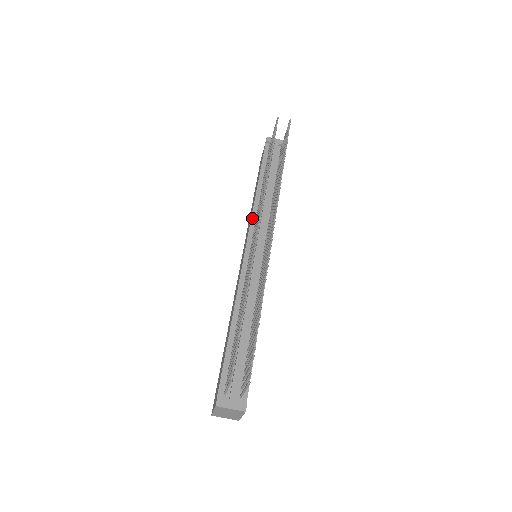
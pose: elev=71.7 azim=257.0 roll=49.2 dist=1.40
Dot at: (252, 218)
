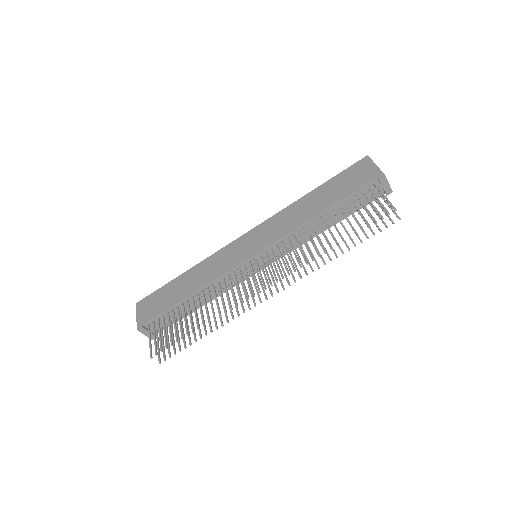
Dot at: (283, 237)
